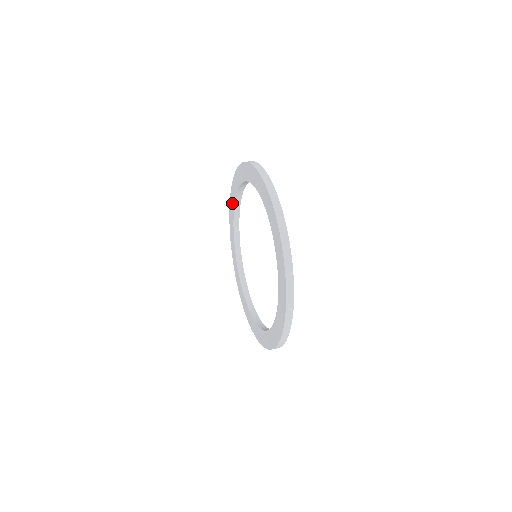
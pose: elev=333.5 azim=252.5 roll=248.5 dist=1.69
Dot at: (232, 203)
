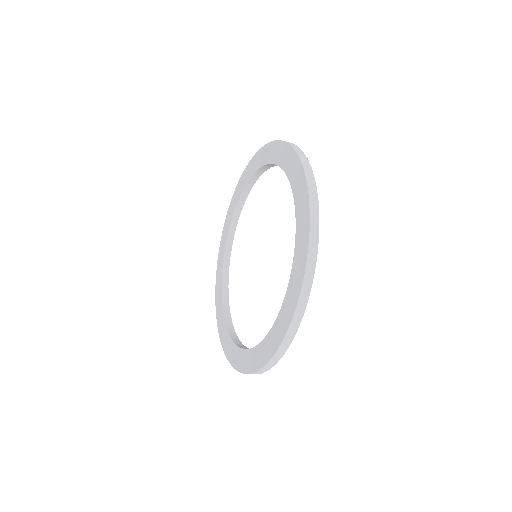
Dot at: (245, 178)
